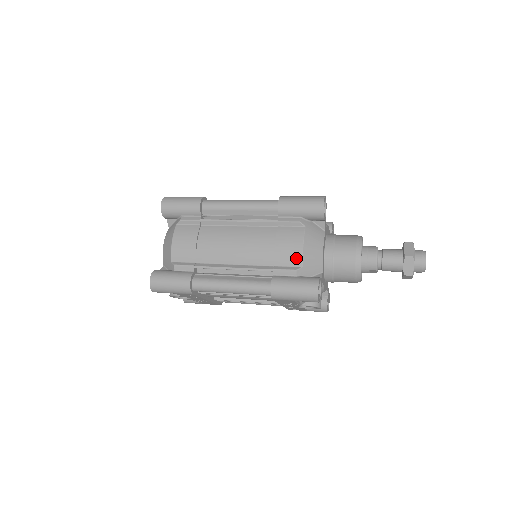
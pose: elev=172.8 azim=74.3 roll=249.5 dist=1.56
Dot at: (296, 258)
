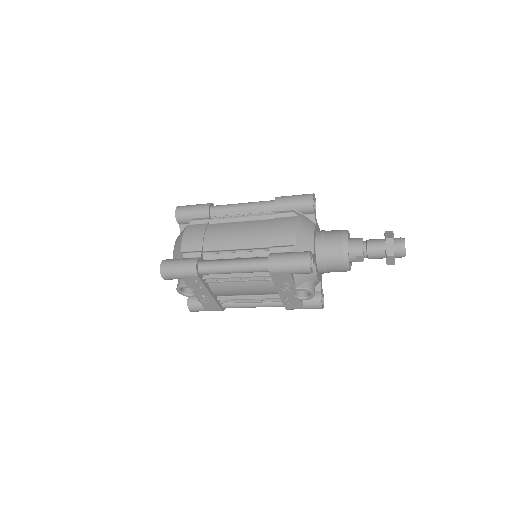
Dot at: (290, 238)
